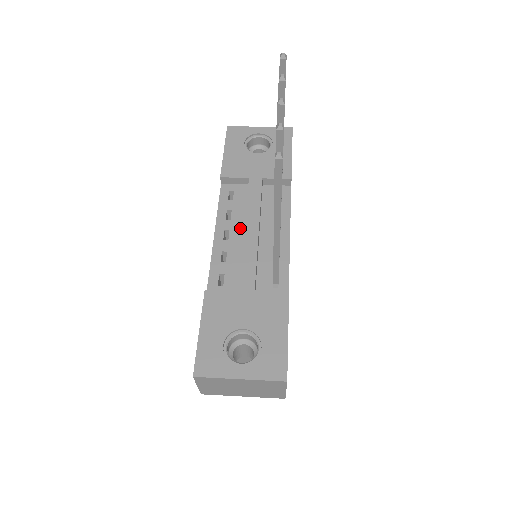
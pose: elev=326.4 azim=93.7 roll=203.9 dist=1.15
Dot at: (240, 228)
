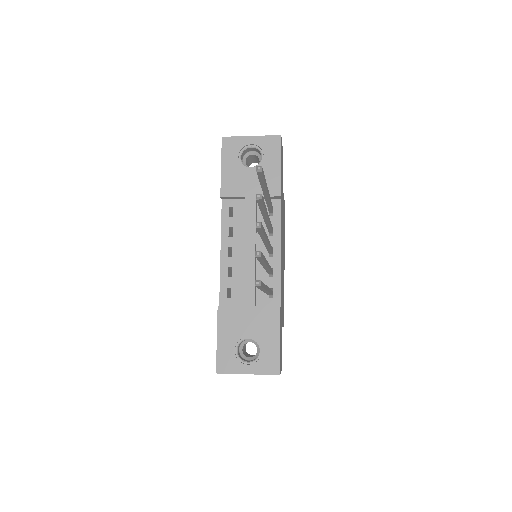
Dot at: (241, 245)
